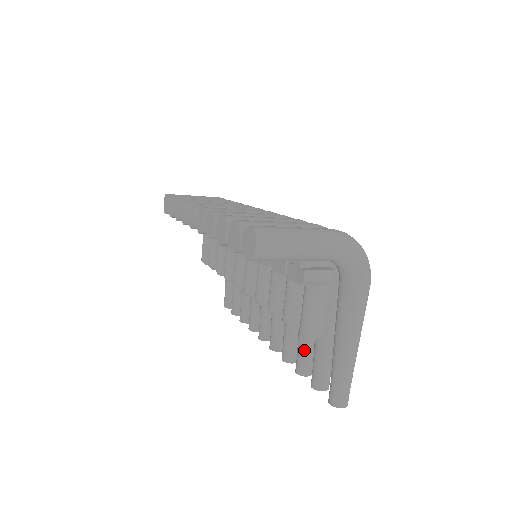
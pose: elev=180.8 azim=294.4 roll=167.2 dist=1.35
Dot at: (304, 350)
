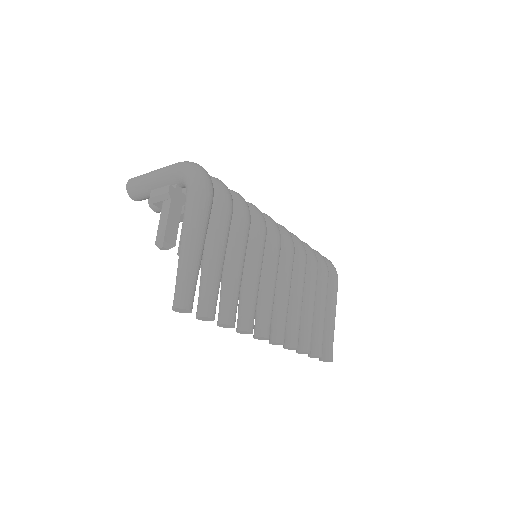
Dot at: (220, 297)
